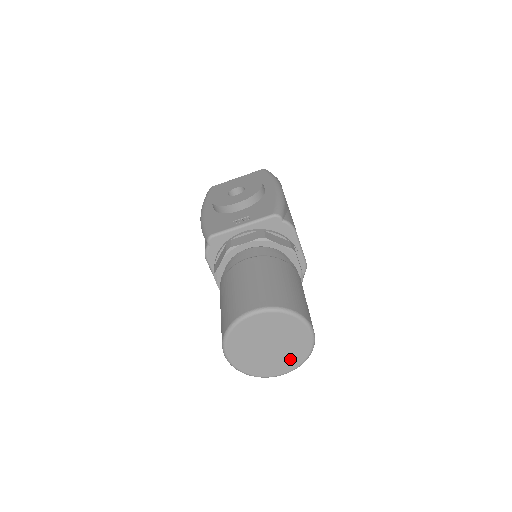
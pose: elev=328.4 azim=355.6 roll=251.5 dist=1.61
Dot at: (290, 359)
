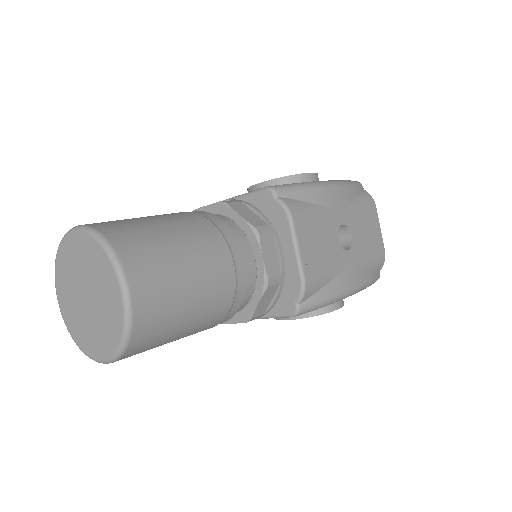
Dot at: (106, 334)
